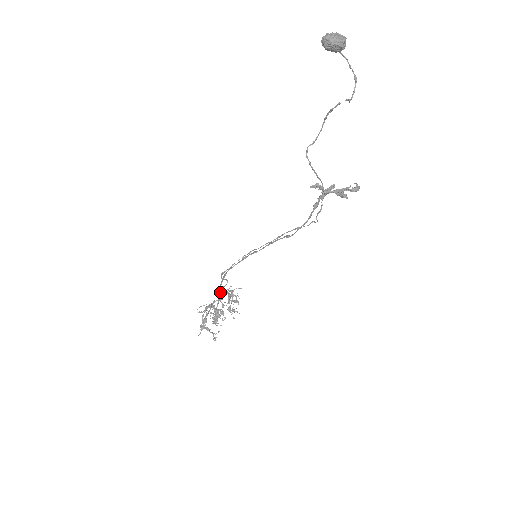
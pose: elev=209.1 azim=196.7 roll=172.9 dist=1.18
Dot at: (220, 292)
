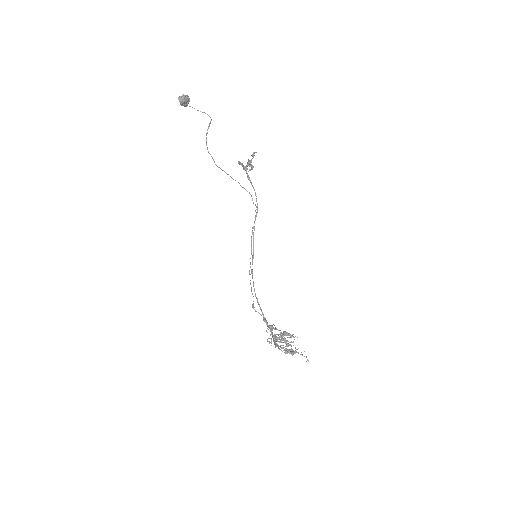
Dot at: (267, 324)
